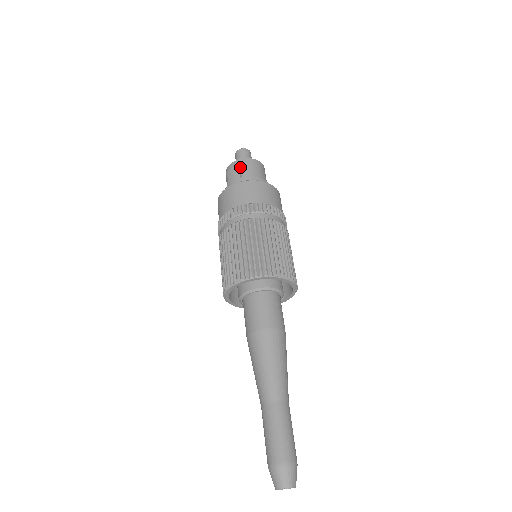
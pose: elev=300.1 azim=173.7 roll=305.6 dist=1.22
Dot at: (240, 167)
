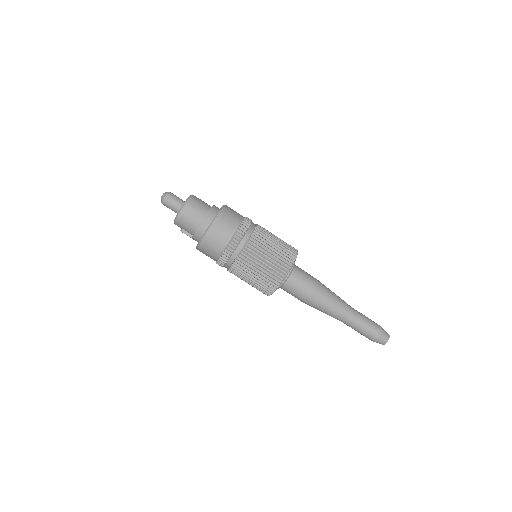
Dot at: (182, 229)
